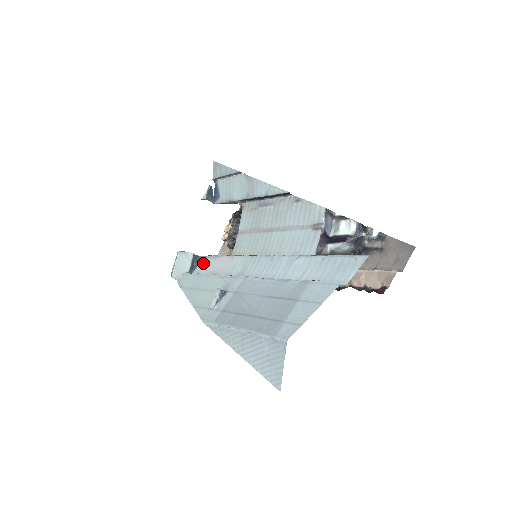
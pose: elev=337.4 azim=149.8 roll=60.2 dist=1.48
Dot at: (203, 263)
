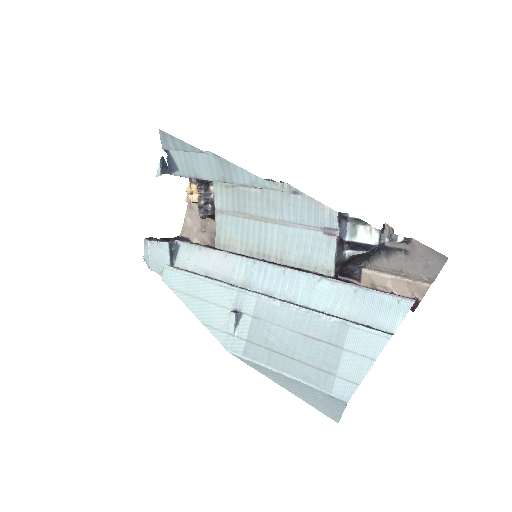
Dot at: (184, 253)
